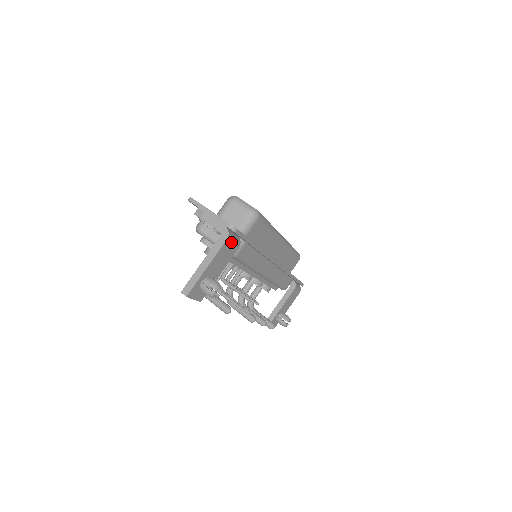
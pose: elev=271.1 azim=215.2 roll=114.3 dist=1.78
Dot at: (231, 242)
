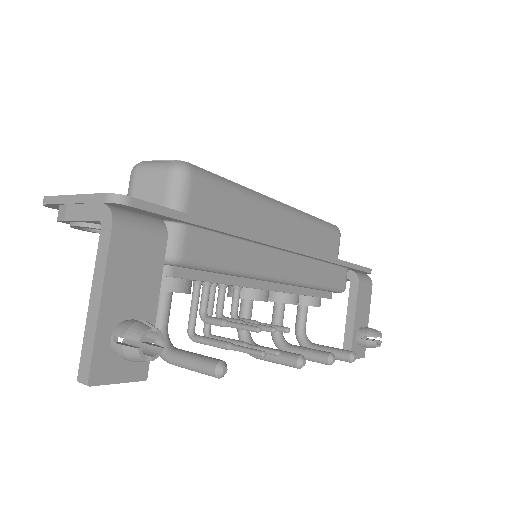
Dot at: (133, 229)
